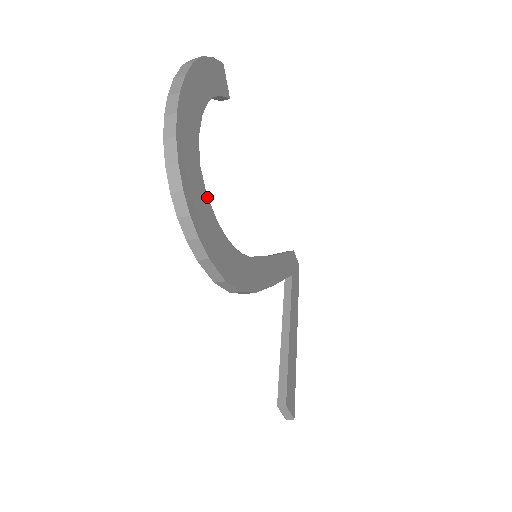
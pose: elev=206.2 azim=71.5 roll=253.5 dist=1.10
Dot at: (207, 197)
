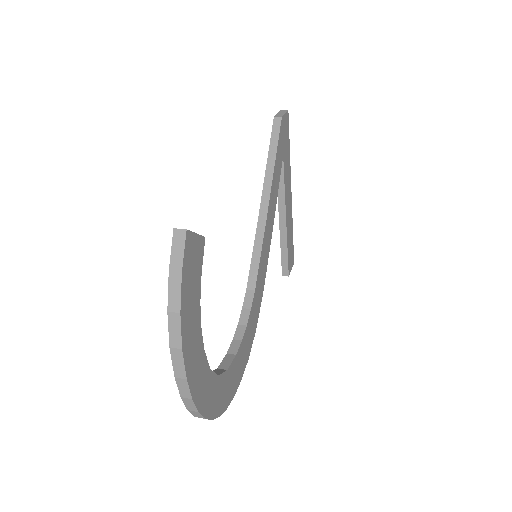
Dot at: (227, 370)
